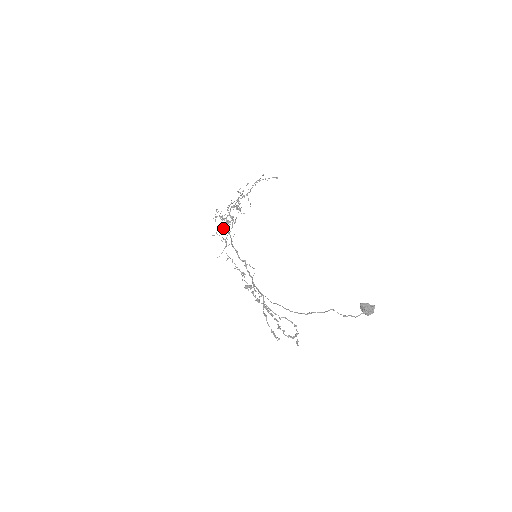
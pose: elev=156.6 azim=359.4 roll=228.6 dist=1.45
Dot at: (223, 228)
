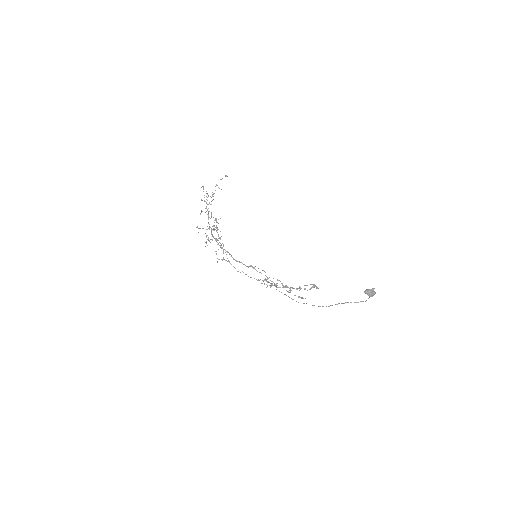
Dot at: (218, 249)
